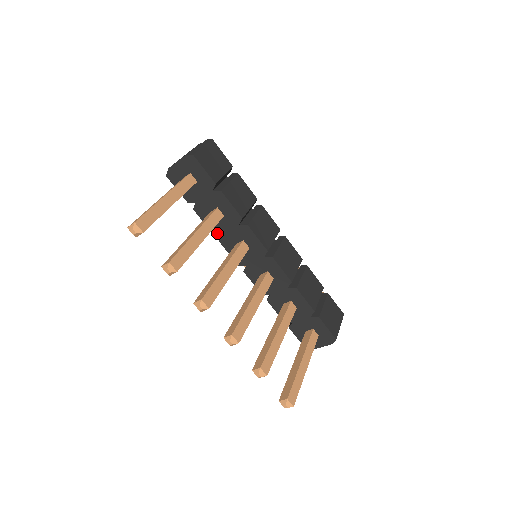
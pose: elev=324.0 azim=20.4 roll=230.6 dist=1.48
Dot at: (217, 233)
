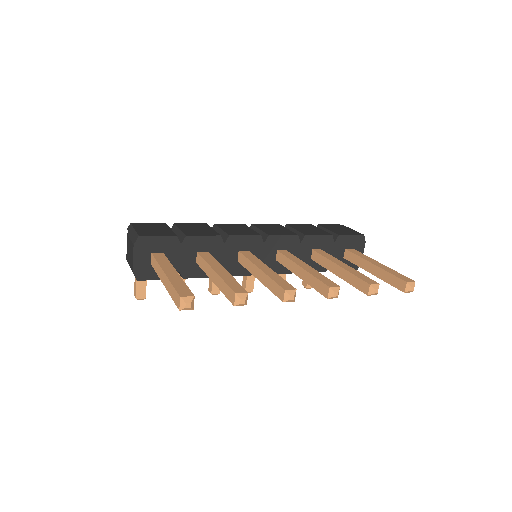
Dot at: occluded
